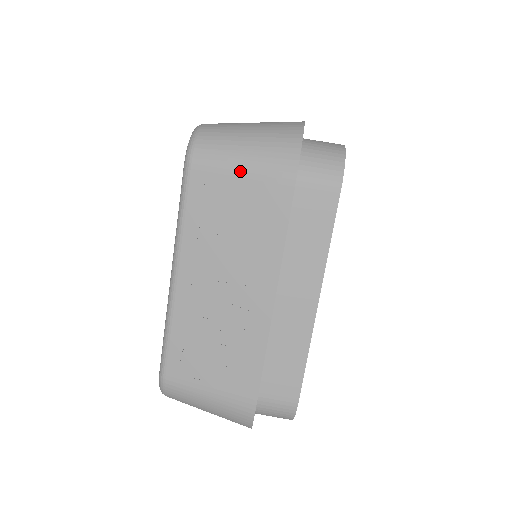
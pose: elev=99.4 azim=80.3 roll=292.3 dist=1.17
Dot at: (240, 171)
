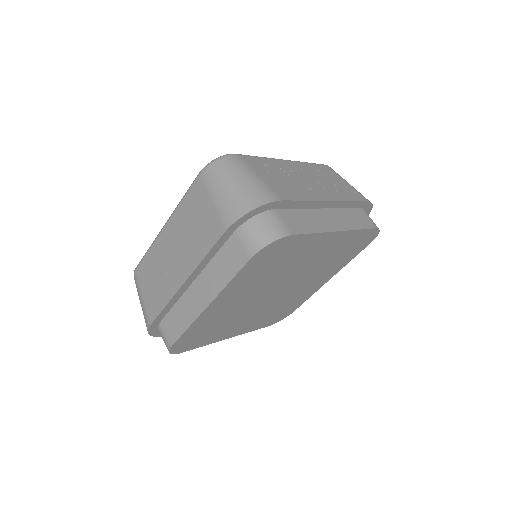
Dot at: (213, 199)
